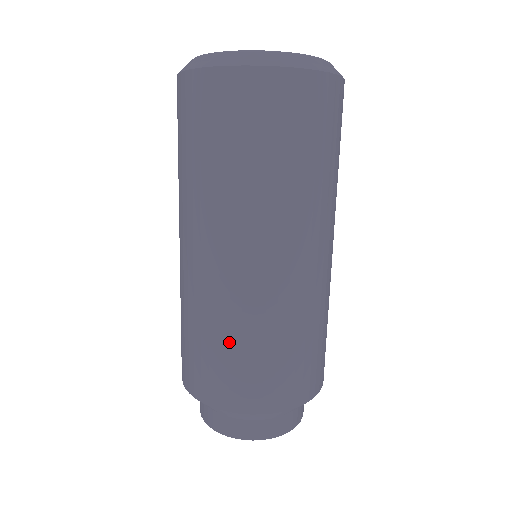
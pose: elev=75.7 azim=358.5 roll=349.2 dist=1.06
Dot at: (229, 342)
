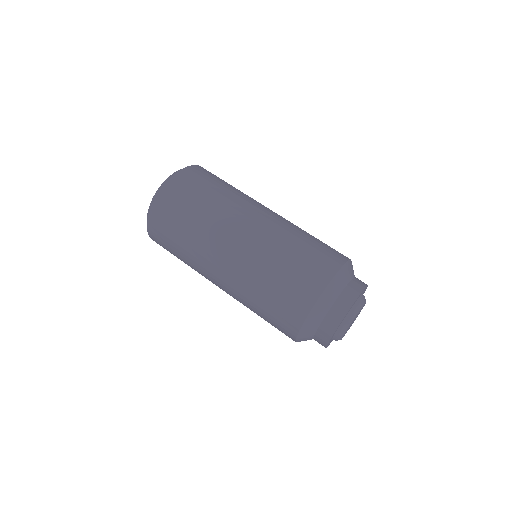
Dot at: (299, 244)
